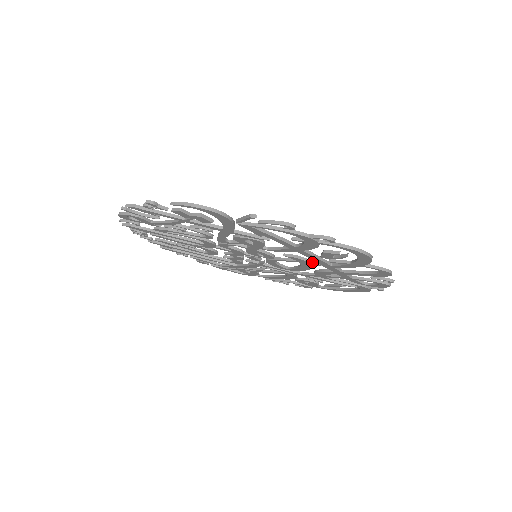
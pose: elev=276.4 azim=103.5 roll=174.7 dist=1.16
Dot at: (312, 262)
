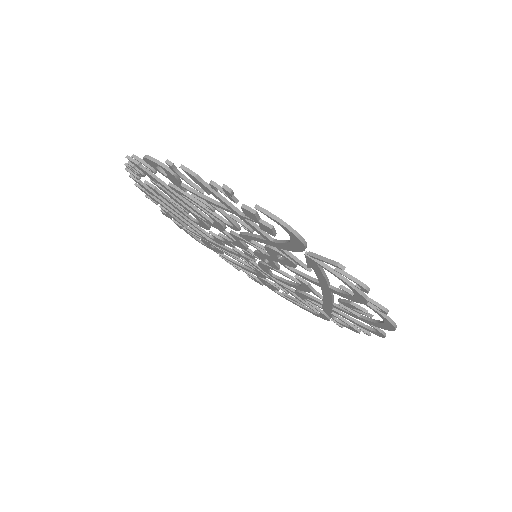
Dot at: (316, 292)
